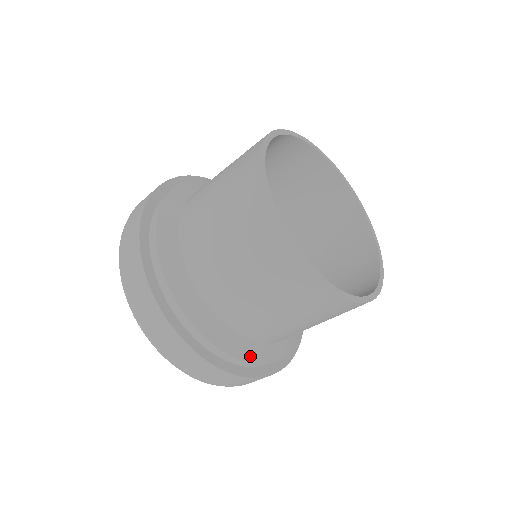
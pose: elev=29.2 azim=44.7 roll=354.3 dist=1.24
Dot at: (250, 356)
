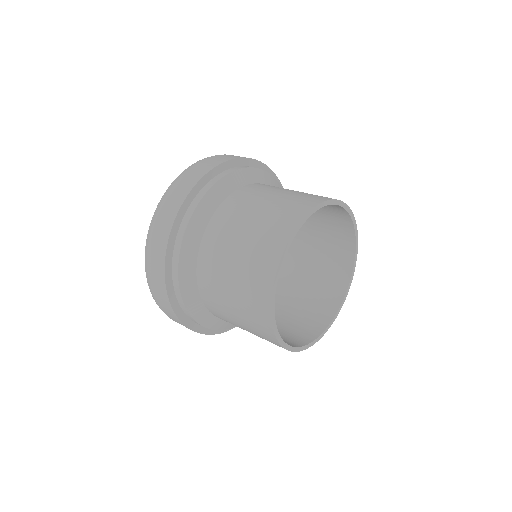
Dot at: (192, 308)
